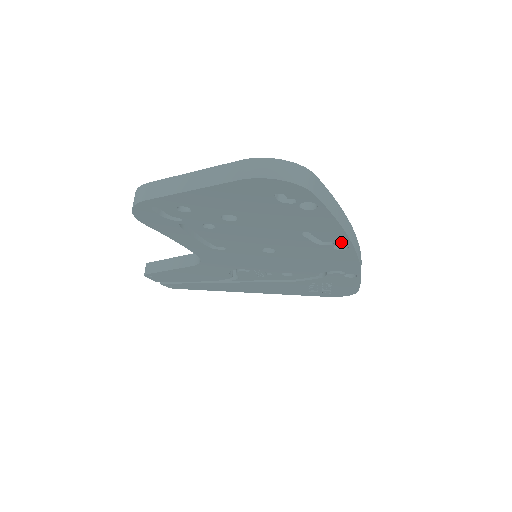
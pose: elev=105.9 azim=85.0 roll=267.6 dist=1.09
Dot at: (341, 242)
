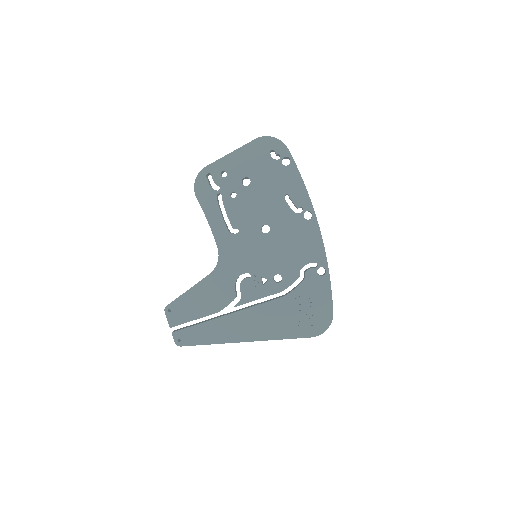
Dot at: (307, 207)
